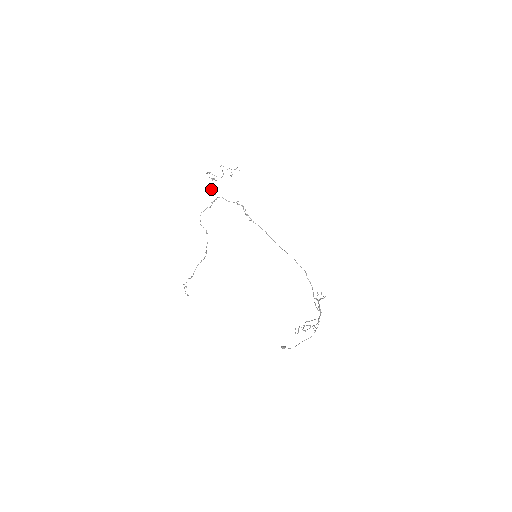
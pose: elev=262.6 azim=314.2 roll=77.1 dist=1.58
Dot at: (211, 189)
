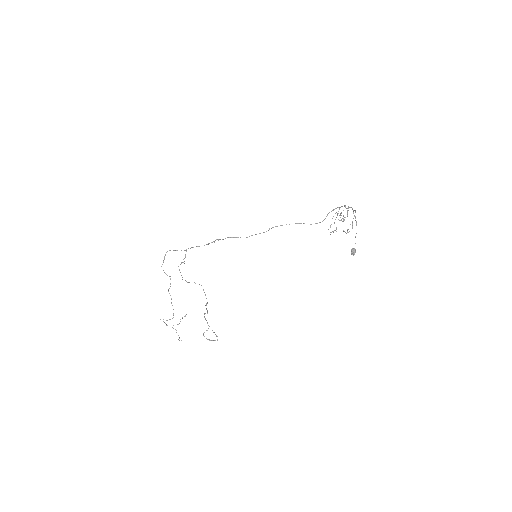
Dot at: occluded
